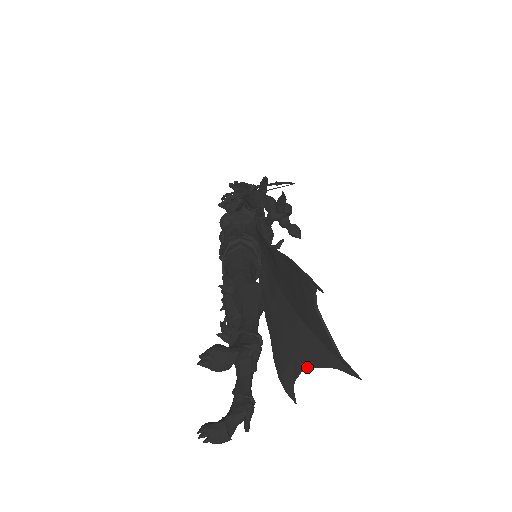
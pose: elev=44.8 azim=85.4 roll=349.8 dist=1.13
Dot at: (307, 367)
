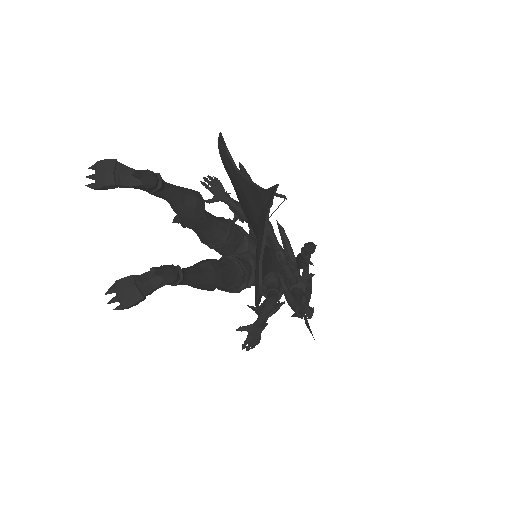
Dot at: (260, 250)
